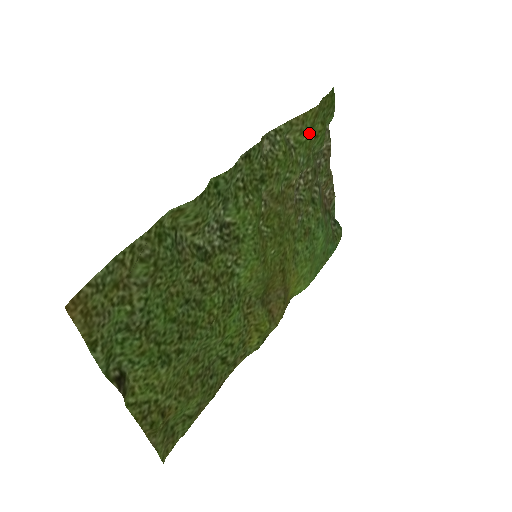
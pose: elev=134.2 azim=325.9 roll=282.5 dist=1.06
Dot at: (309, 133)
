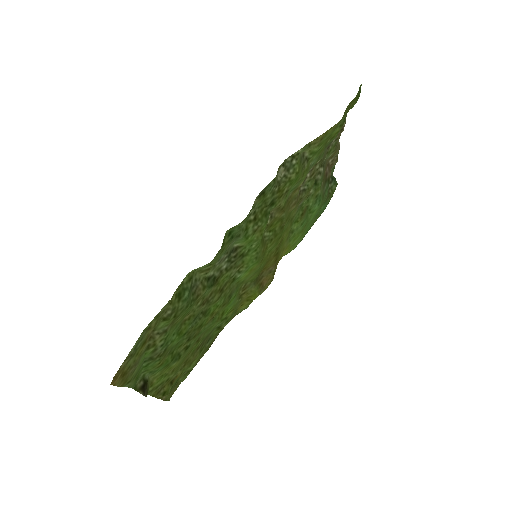
Dot at: (325, 140)
